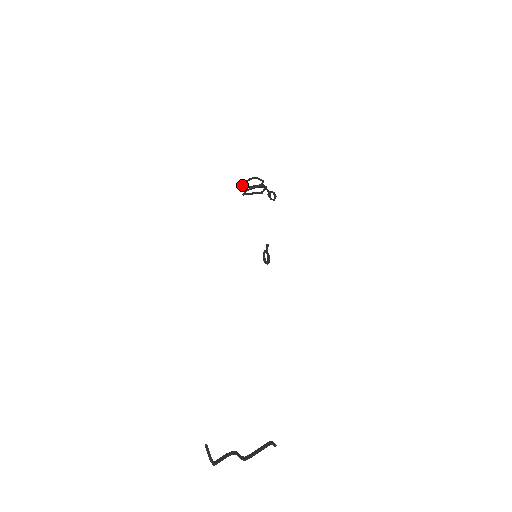
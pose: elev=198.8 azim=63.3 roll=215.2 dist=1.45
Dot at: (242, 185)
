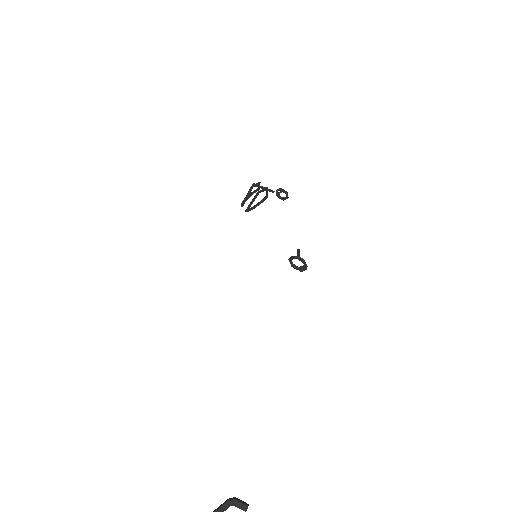
Dot at: (242, 203)
